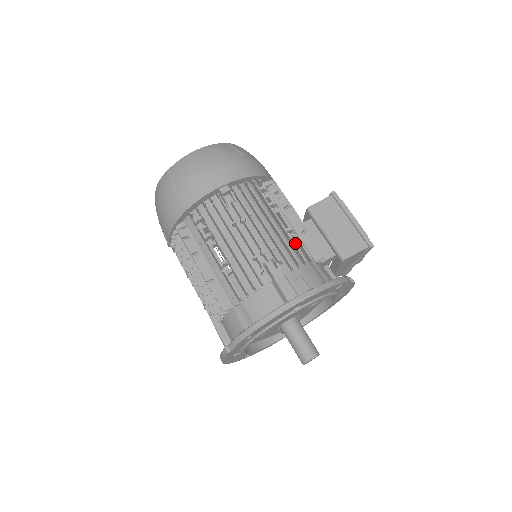
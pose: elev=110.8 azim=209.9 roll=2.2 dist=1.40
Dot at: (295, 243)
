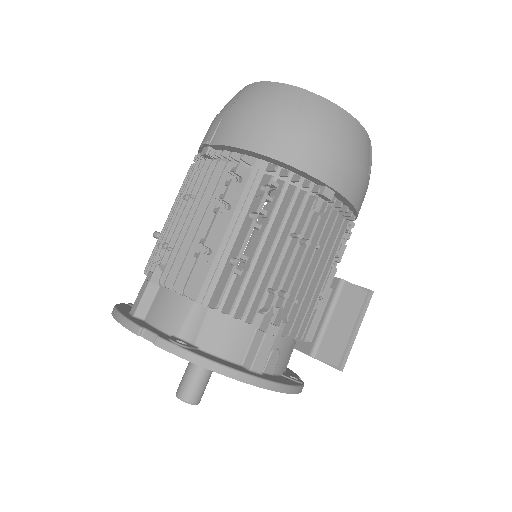
Dot at: occluded
